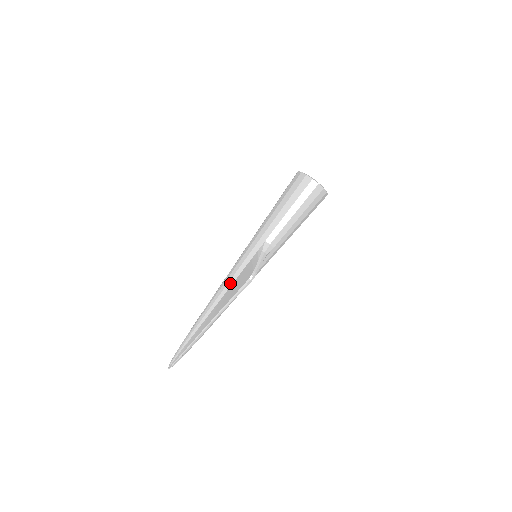
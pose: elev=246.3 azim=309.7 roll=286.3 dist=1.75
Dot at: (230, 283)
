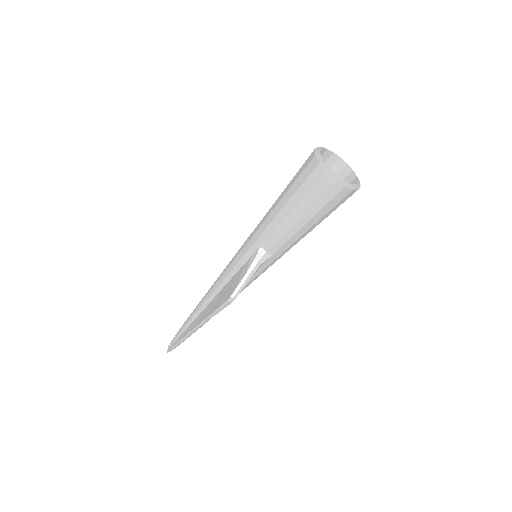
Dot at: (221, 286)
